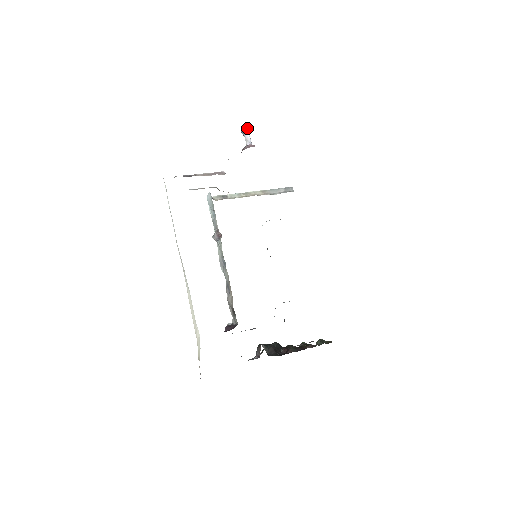
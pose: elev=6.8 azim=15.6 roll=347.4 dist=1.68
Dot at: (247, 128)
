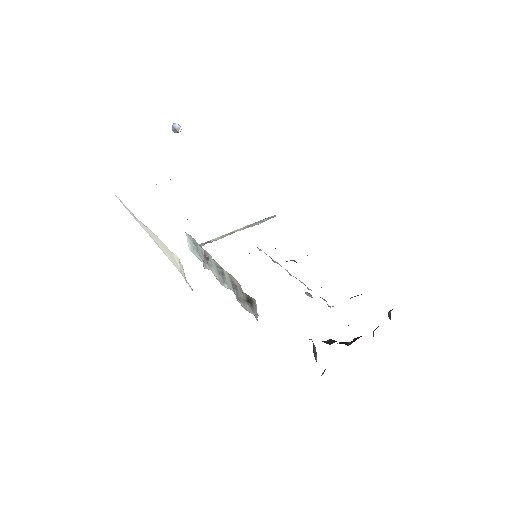
Dot at: (175, 123)
